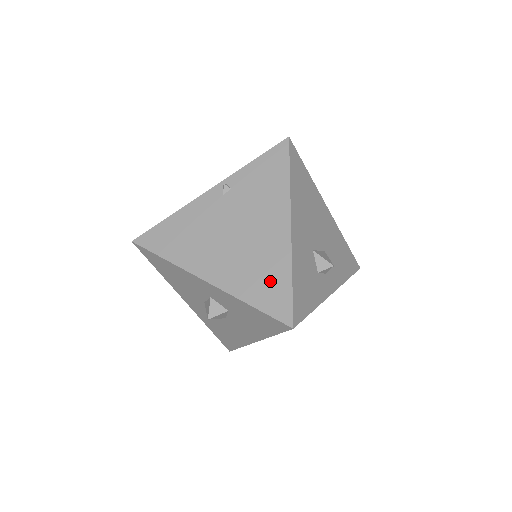
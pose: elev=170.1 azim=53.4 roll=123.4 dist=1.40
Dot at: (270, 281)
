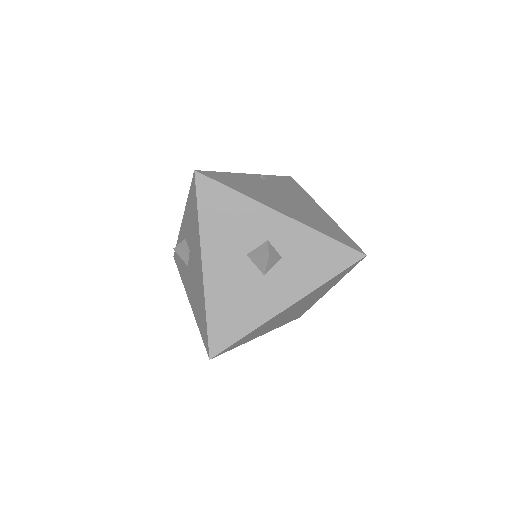
Dot at: (332, 229)
